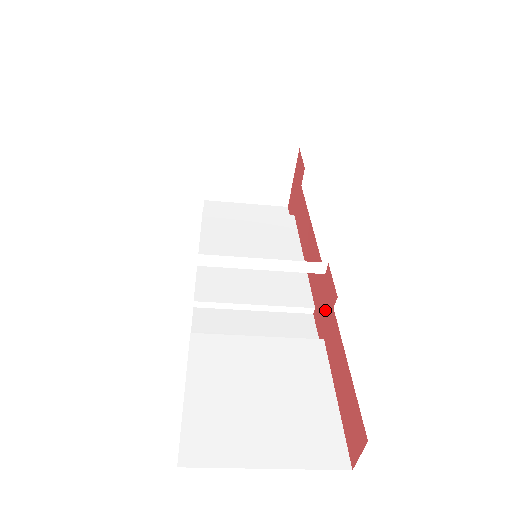
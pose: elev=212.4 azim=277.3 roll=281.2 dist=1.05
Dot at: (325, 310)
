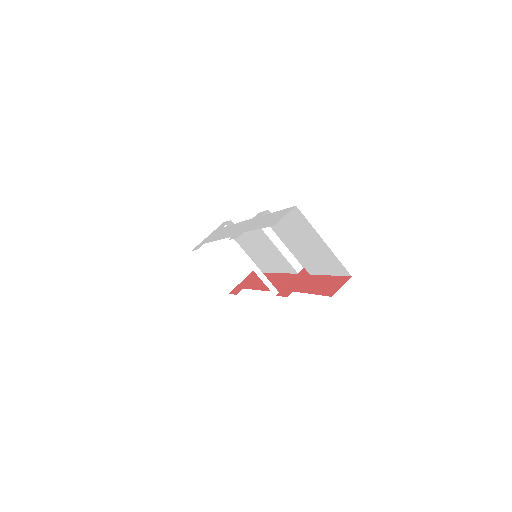
Dot at: (297, 282)
